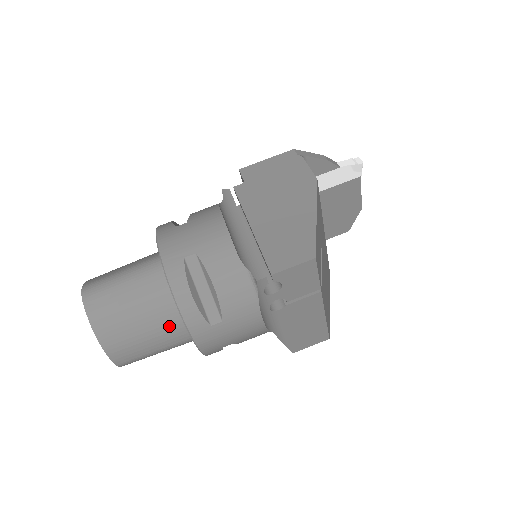
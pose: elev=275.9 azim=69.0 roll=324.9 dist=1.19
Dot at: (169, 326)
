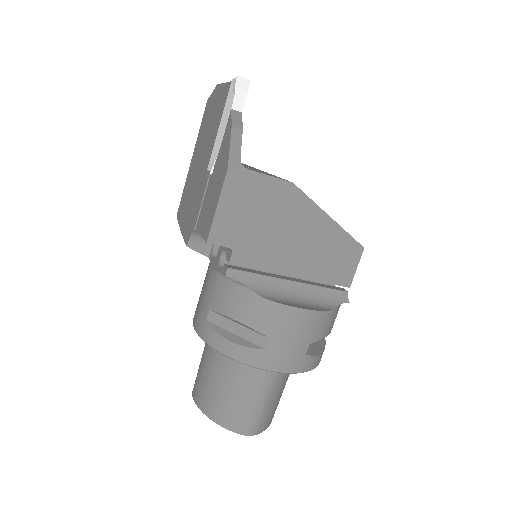
Dot at: occluded
